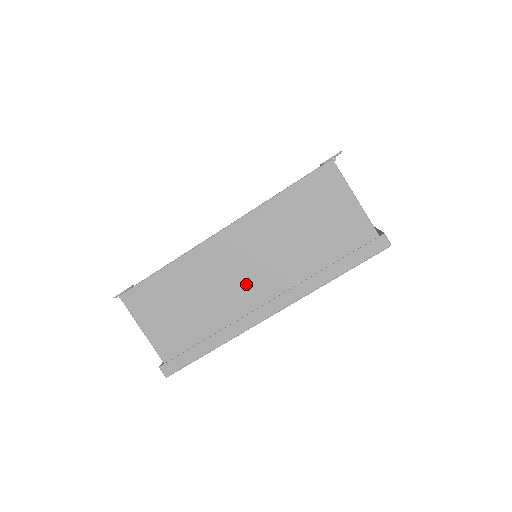
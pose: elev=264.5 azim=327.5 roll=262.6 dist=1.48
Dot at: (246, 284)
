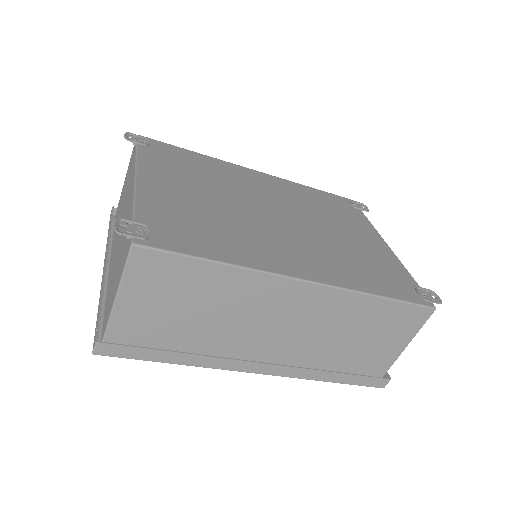
Dot at: (268, 335)
